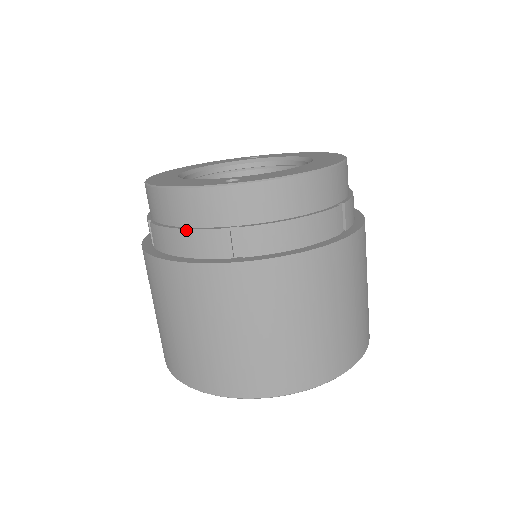
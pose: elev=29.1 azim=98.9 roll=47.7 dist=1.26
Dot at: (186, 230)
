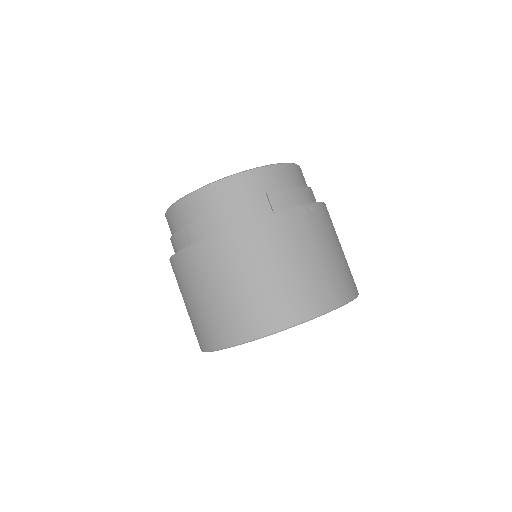
Dot at: (172, 236)
